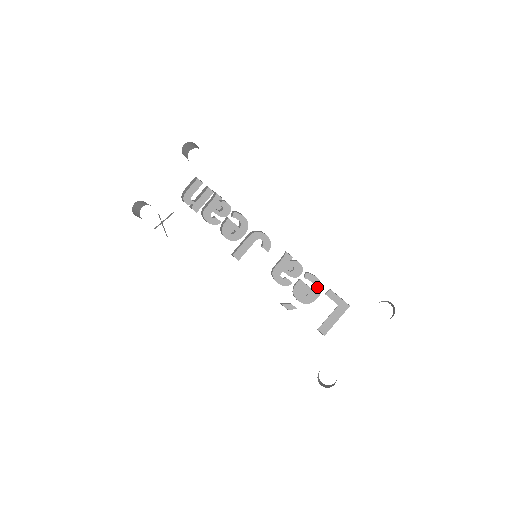
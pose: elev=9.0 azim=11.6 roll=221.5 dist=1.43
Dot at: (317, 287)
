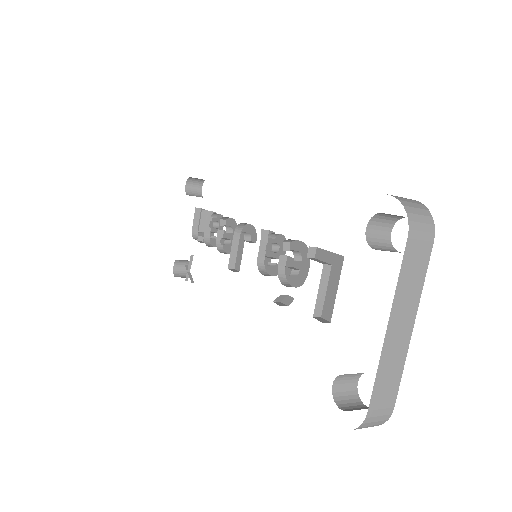
Dot at: (304, 254)
